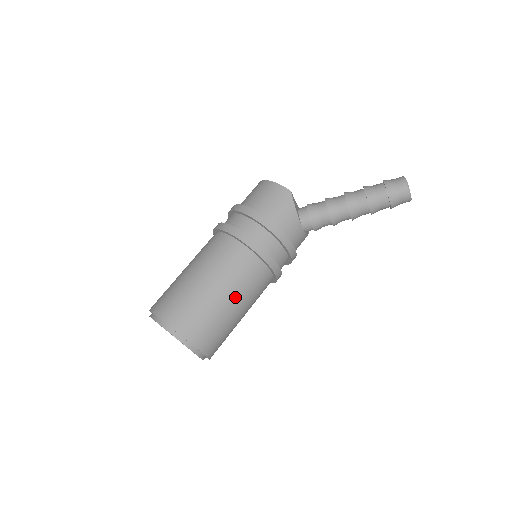
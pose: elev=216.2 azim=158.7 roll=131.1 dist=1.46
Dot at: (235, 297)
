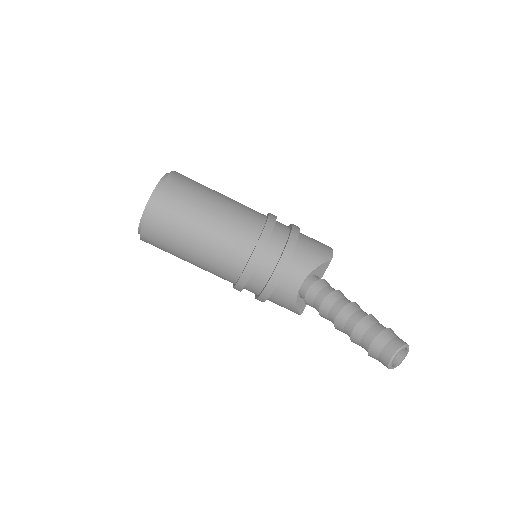
Dot at: (212, 226)
